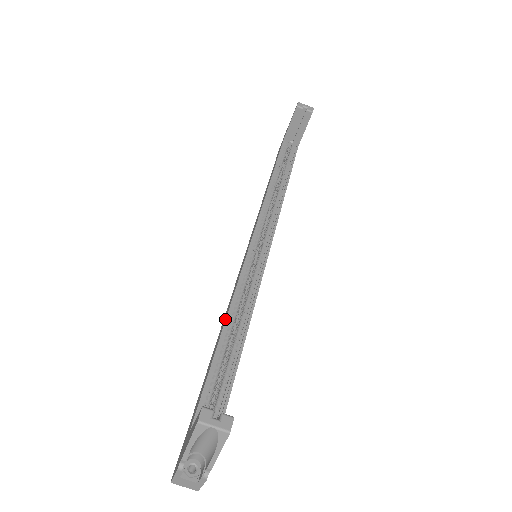
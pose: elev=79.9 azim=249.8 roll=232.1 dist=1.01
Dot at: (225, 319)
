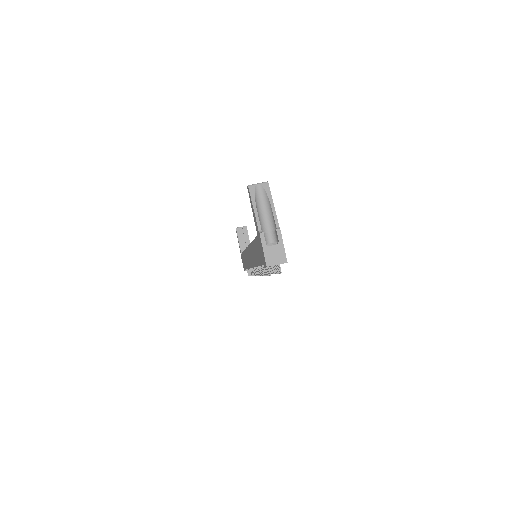
Dot at: (251, 244)
